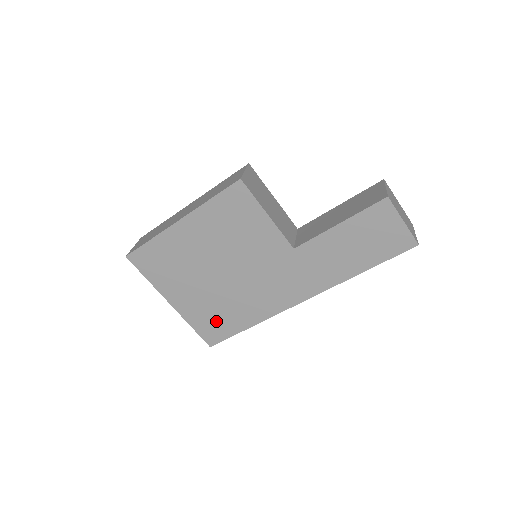
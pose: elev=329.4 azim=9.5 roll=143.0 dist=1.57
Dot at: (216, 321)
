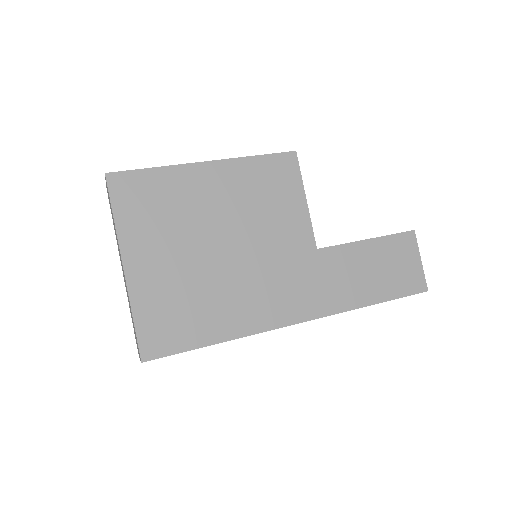
Dot at: (176, 318)
